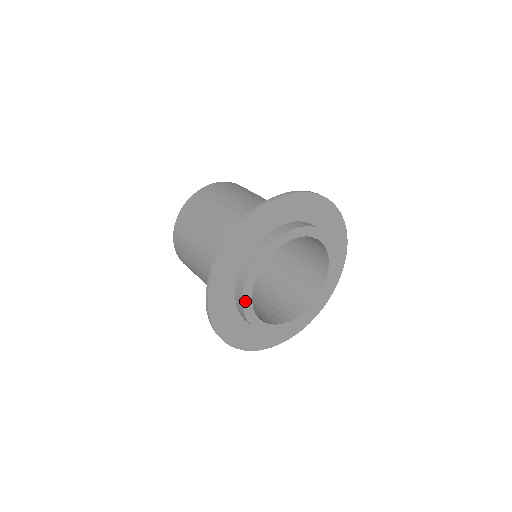
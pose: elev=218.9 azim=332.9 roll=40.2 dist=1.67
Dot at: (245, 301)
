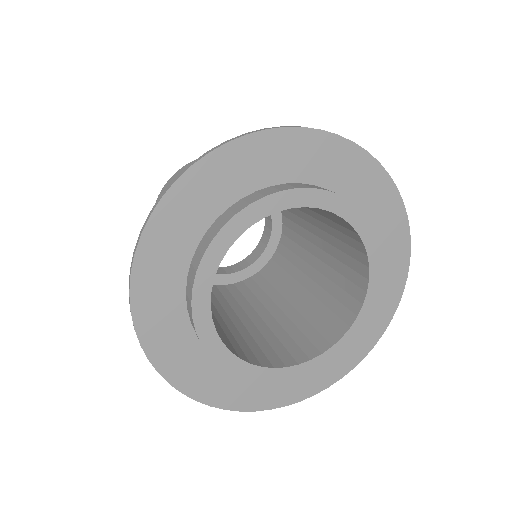
Dot at: (207, 343)
